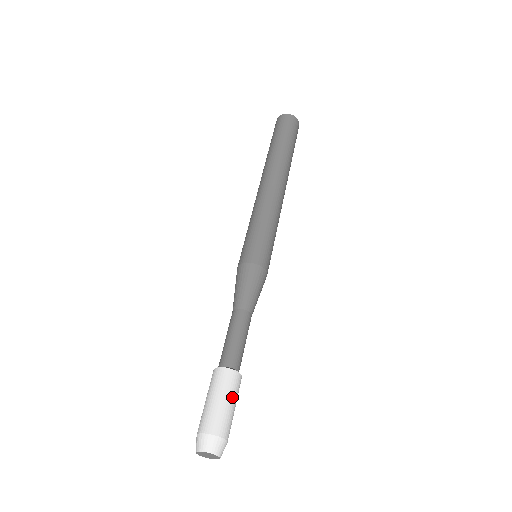
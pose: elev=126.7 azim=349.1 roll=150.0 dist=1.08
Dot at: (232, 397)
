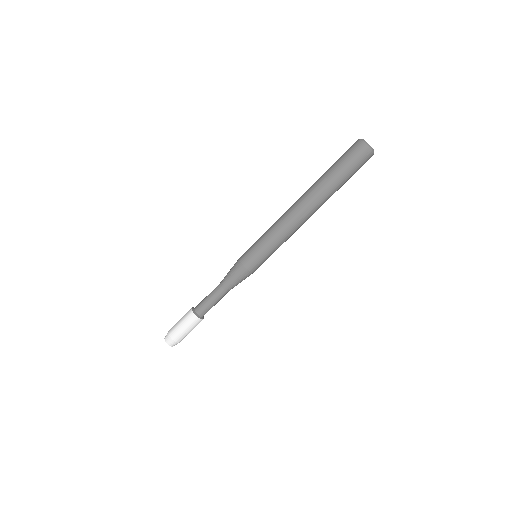
Dot at: (192, 329)
